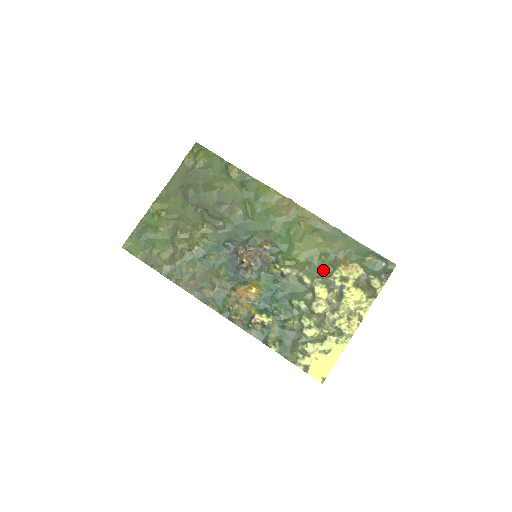
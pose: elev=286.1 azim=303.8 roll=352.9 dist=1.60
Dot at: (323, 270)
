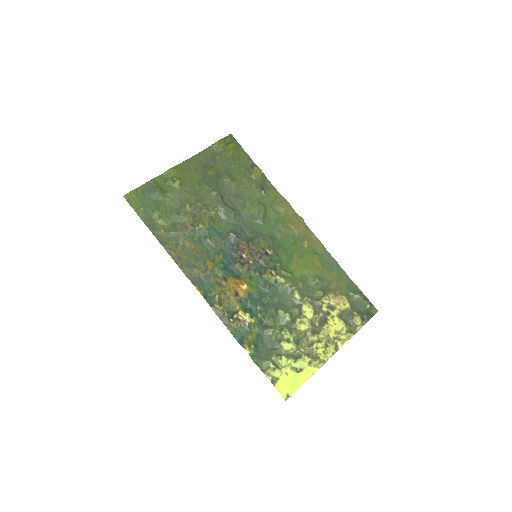
Dot at: (314, 292)
